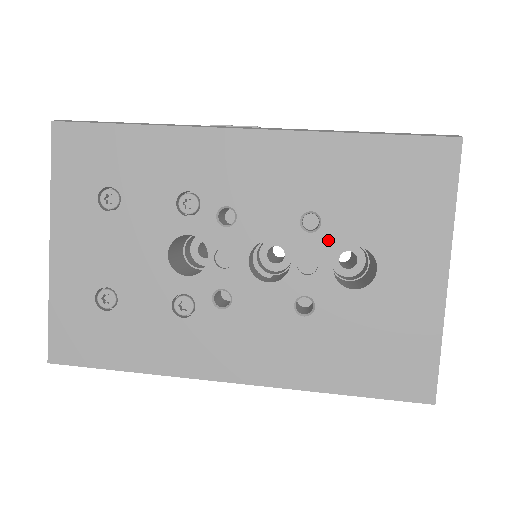
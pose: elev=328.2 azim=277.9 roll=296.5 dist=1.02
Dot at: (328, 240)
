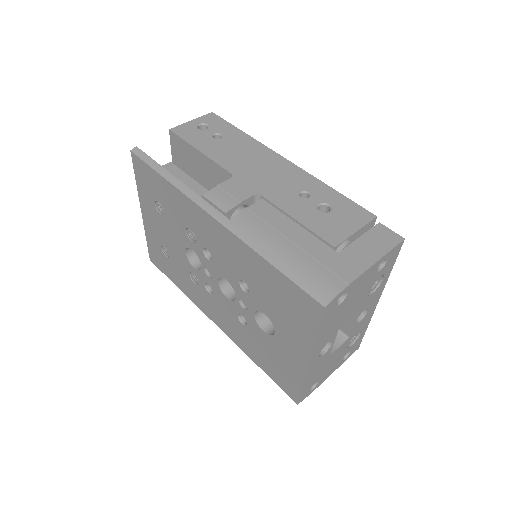
Dot at: (252, 301)
